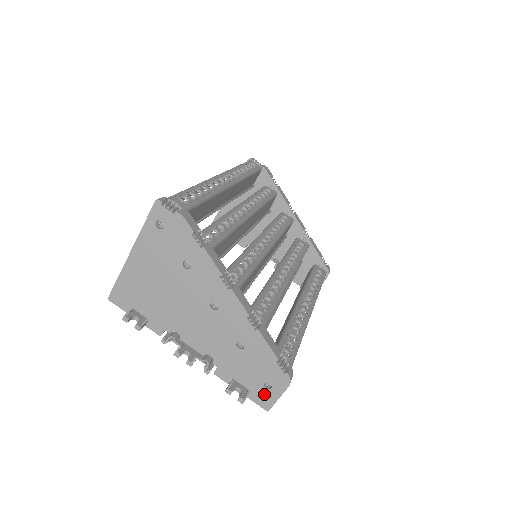
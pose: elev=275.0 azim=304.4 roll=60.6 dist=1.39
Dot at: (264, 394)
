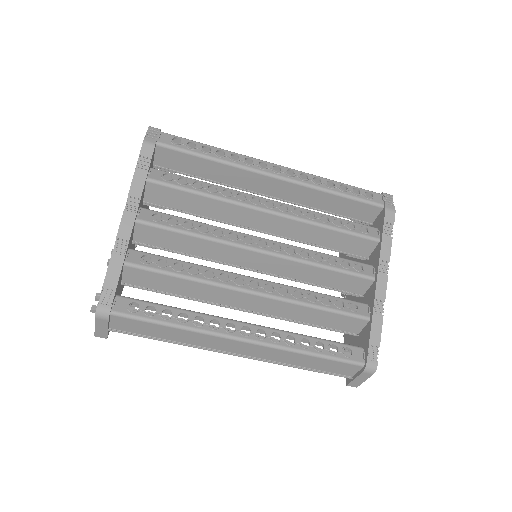
Dot at: occluded
